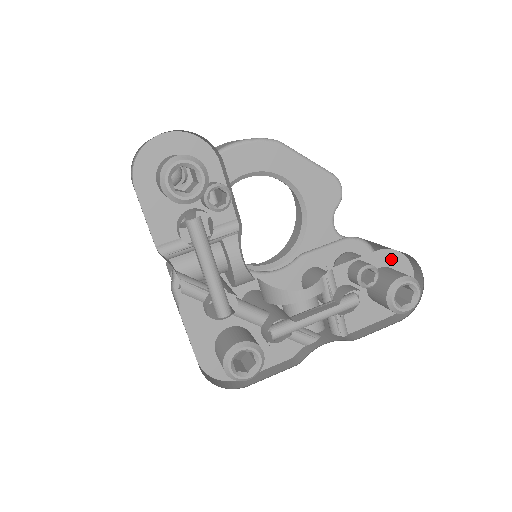
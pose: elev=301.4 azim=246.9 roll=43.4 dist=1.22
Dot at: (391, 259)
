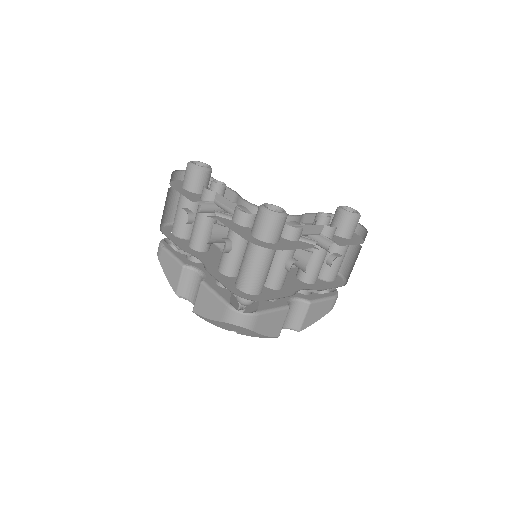
Dot at: occluded
